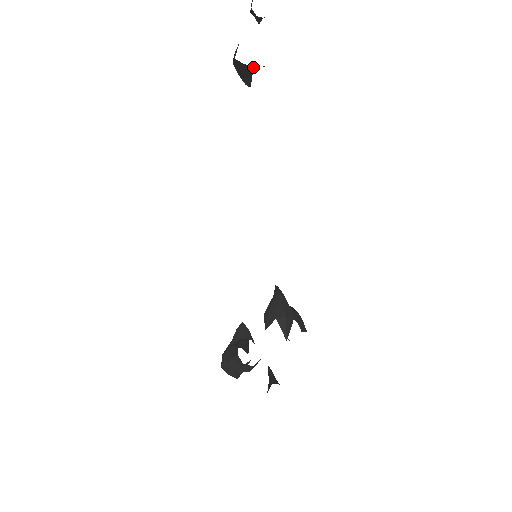
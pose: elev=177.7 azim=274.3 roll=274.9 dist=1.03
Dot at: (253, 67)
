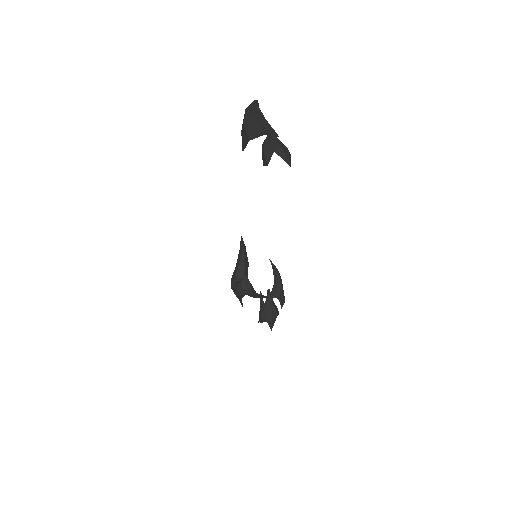
Dot at: occluded
